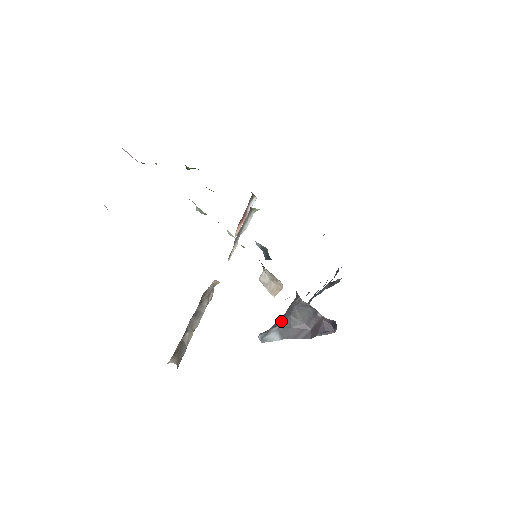
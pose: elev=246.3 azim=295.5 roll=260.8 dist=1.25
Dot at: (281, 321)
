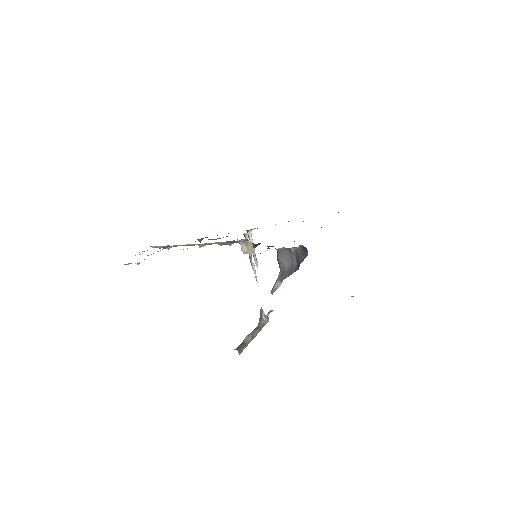
Dot at: (279, 274)
